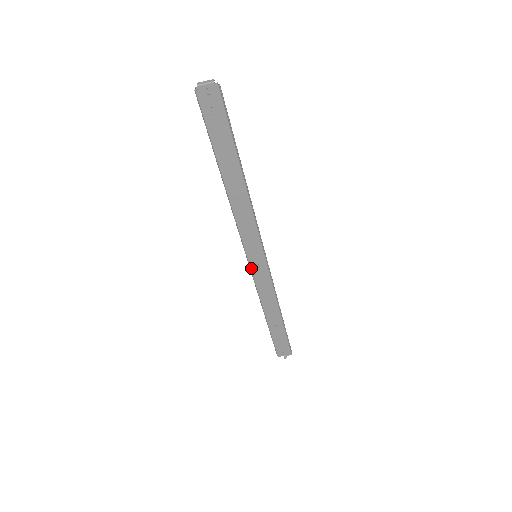
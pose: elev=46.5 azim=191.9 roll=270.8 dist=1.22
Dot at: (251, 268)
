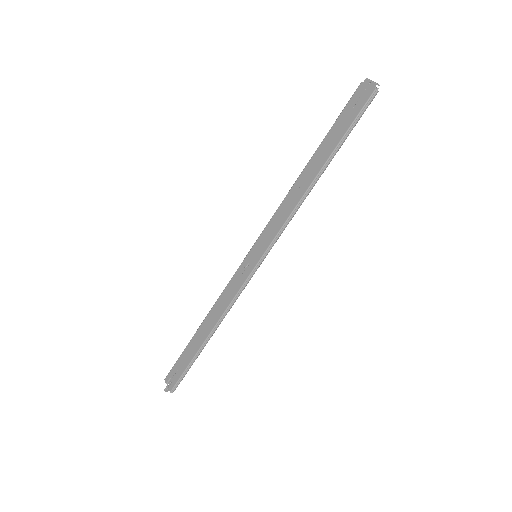
Dot at: (243, 262)
